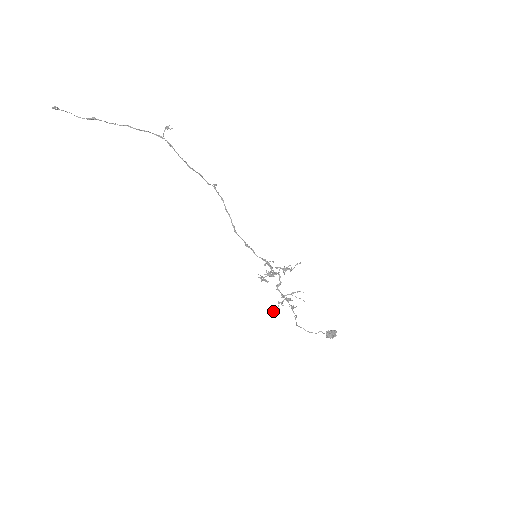
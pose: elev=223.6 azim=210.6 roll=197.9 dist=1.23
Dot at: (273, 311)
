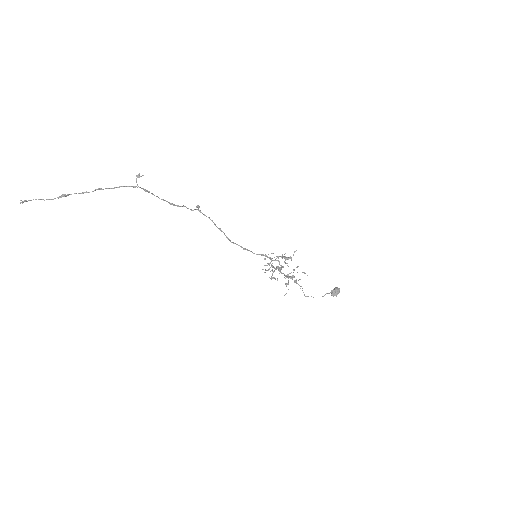
Dot at: occluded
